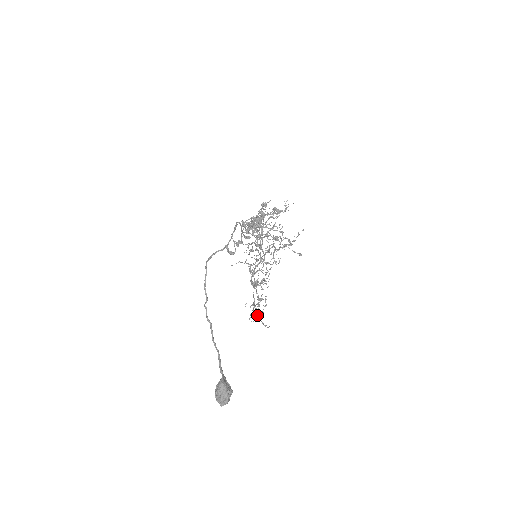
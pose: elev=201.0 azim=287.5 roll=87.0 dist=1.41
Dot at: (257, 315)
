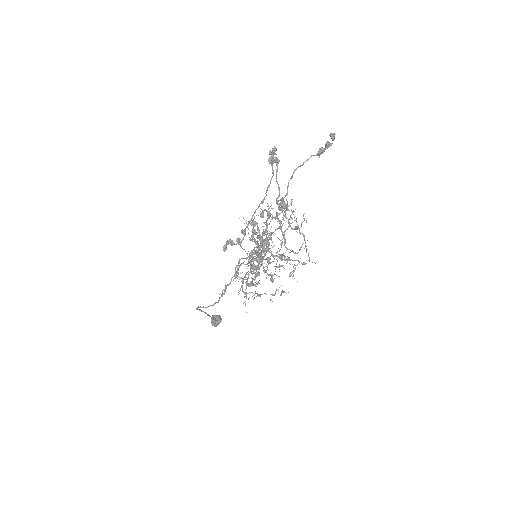
Dot at: occluded
